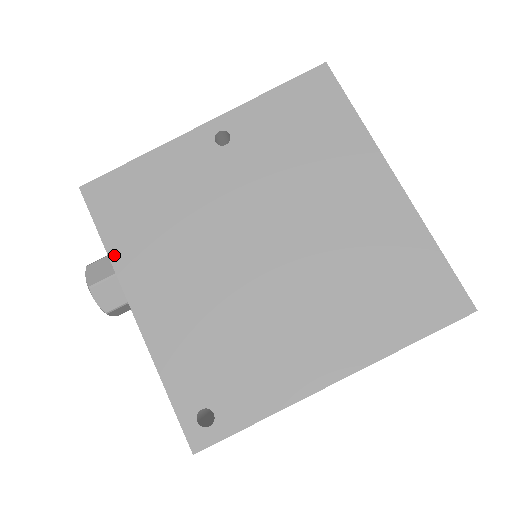
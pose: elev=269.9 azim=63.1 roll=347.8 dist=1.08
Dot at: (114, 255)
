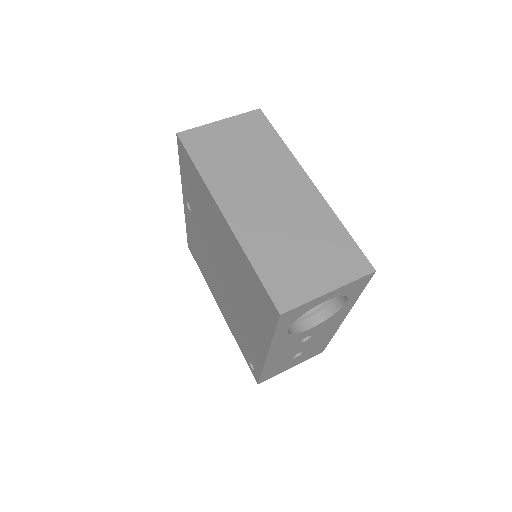
Dot at: (206, 281)
